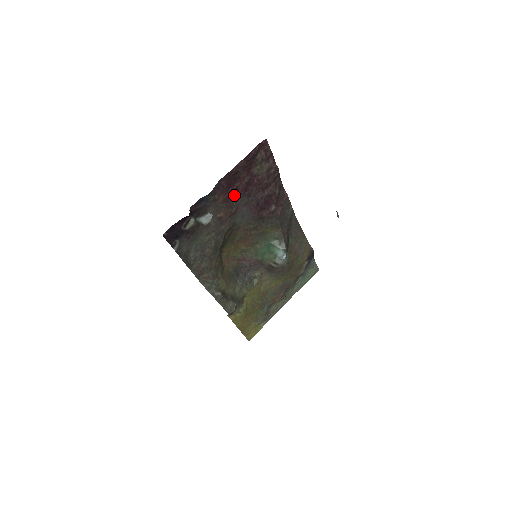
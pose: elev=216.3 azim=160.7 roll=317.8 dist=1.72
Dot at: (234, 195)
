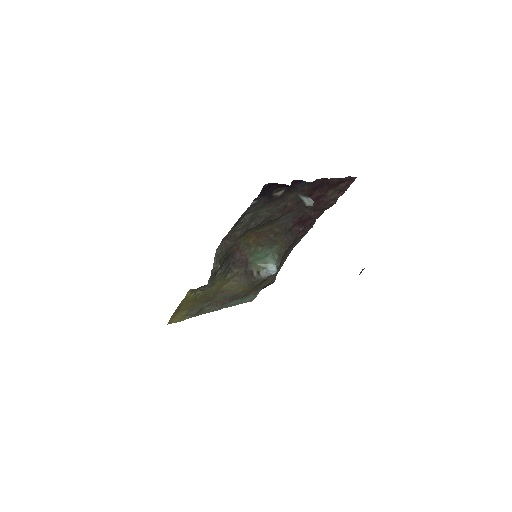
Dot at: occluded
